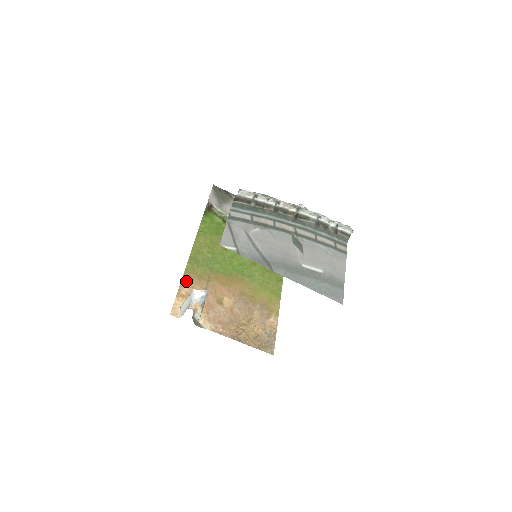
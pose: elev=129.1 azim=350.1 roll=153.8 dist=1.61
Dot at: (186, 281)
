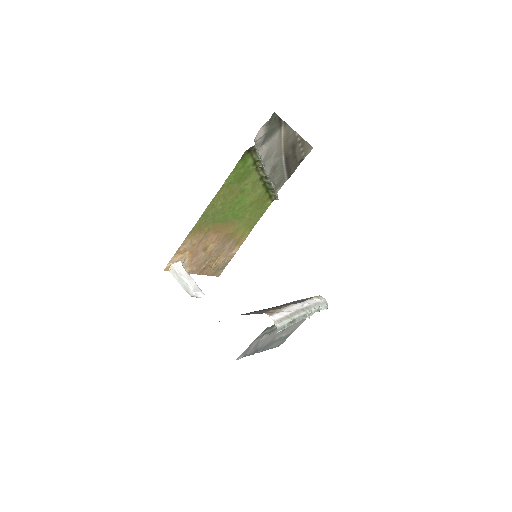
Dot at: (188, 239)
